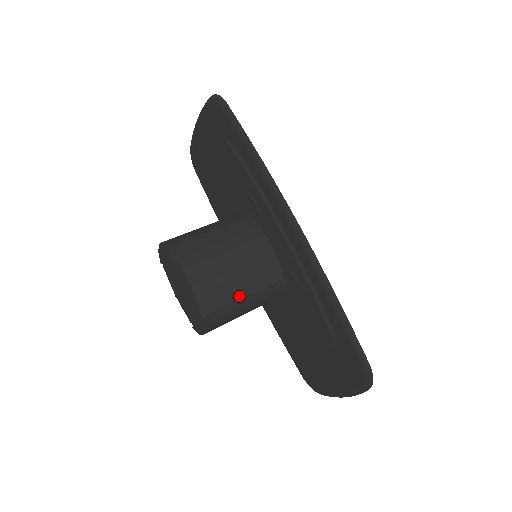
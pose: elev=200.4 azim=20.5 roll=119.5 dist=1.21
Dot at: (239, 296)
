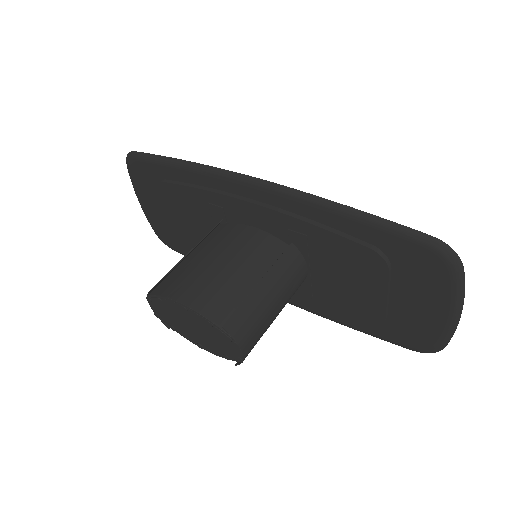
Dot at: (251, 289)
